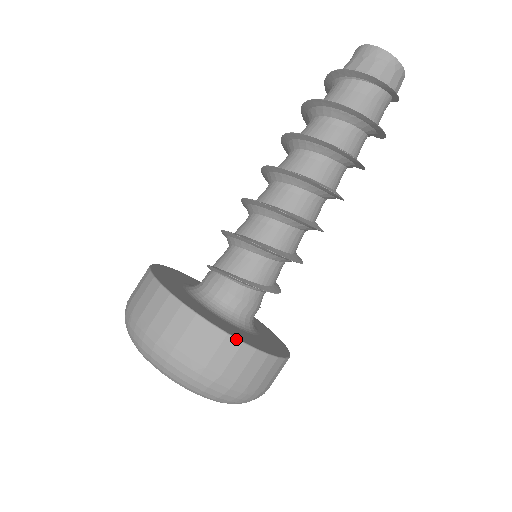
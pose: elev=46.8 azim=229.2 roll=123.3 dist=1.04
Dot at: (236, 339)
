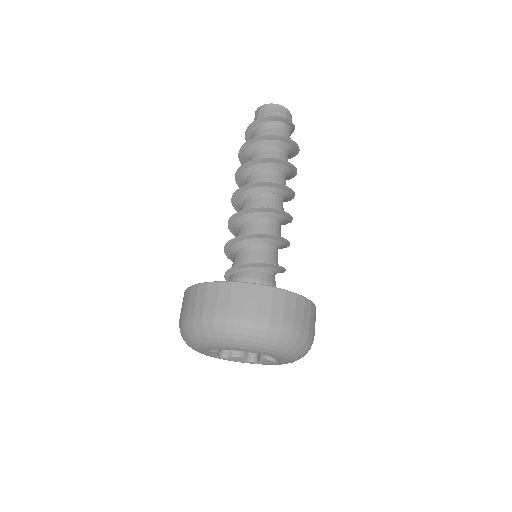
Dot at: (254, 284)
